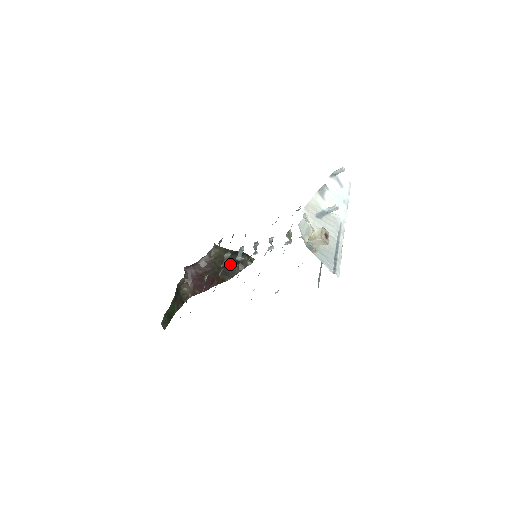
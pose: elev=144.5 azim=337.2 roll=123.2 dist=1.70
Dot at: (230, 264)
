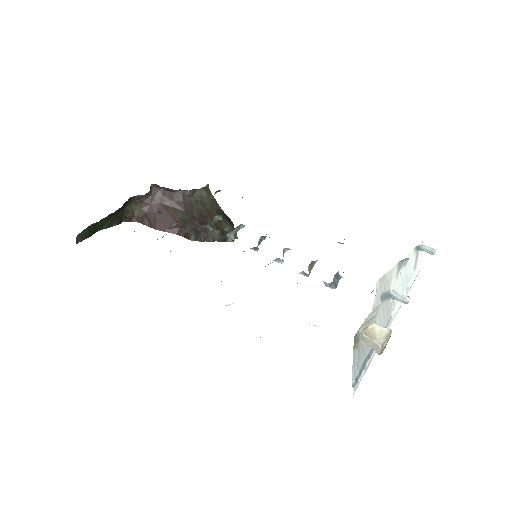
Dot at: (208, 223)
